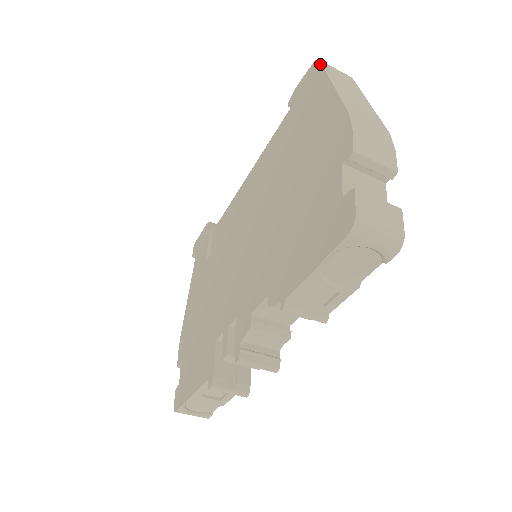
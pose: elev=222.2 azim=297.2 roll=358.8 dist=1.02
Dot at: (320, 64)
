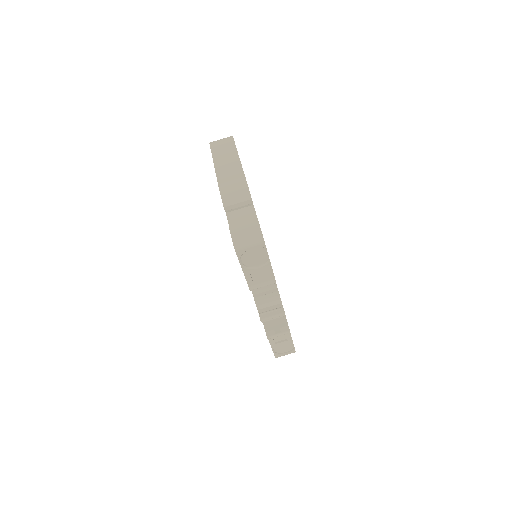
Dot at: (210, 147)
